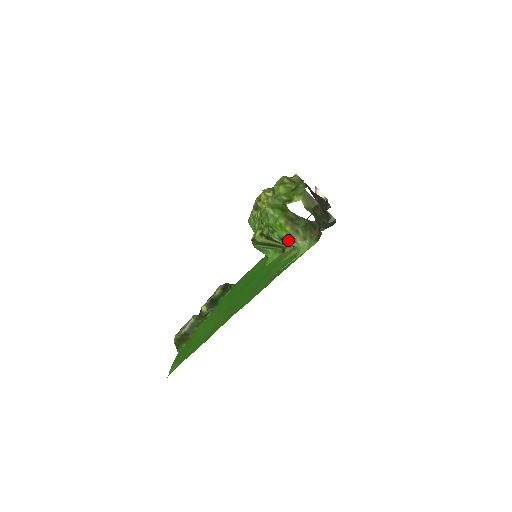
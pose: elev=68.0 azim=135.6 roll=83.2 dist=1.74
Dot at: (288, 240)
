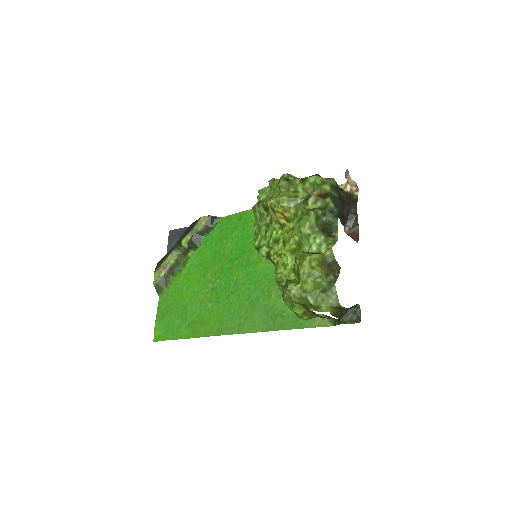
Dot at: occluded
